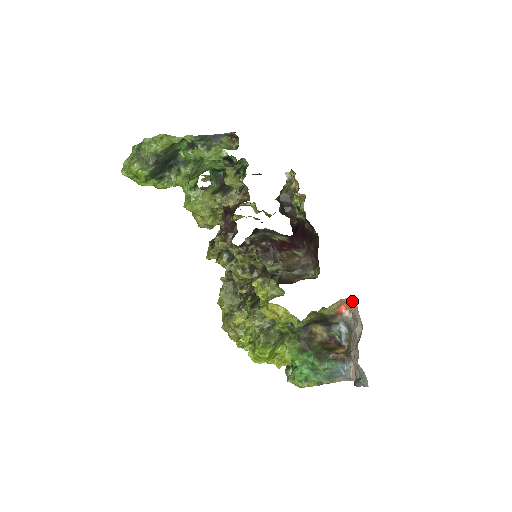
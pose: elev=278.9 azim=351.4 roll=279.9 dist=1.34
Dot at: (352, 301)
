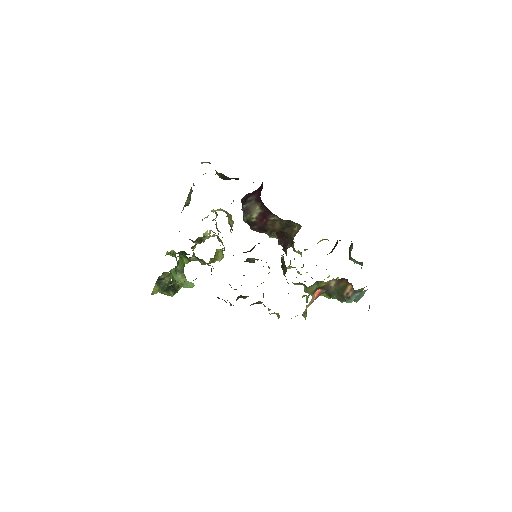
Dot at: occluded
